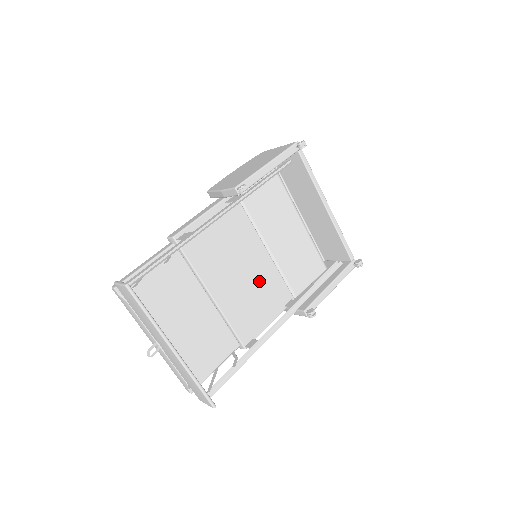
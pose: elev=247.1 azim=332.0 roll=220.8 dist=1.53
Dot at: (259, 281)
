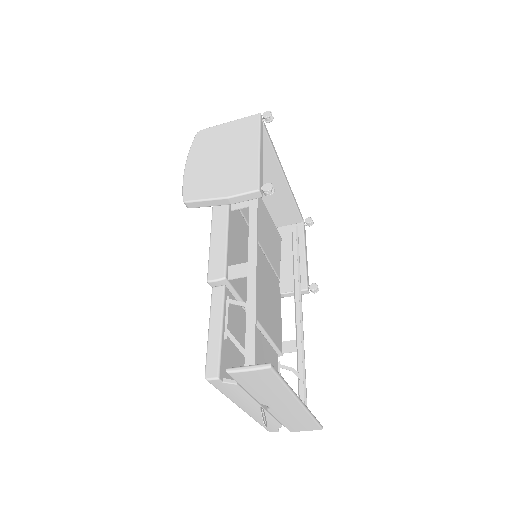
Dot at: (266, 281)
